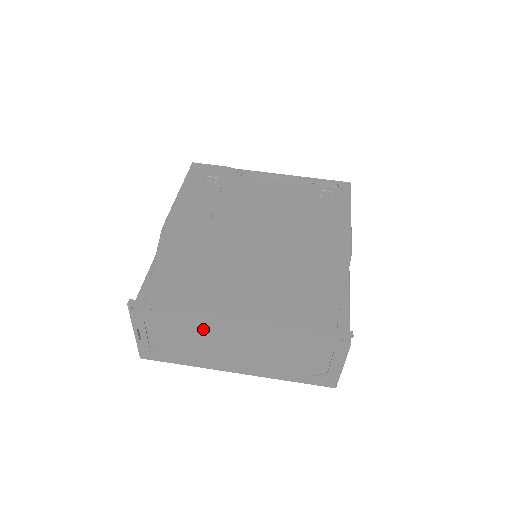
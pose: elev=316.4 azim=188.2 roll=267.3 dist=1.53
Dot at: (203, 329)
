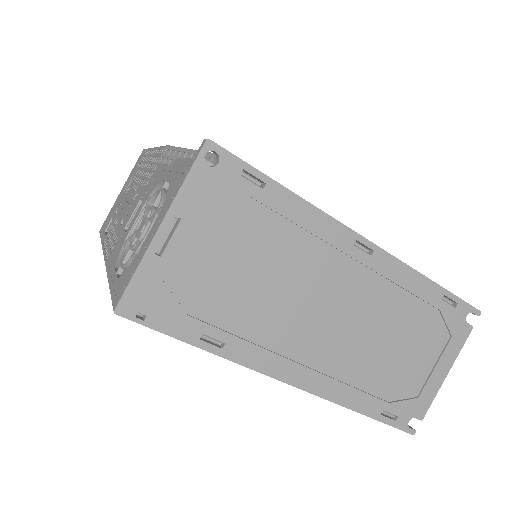
Dot at: (299, 252)
